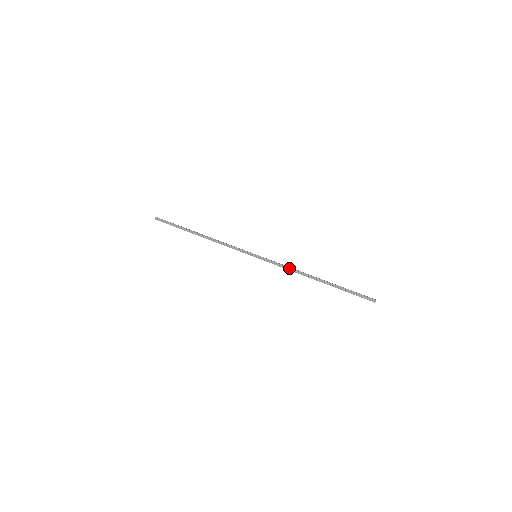
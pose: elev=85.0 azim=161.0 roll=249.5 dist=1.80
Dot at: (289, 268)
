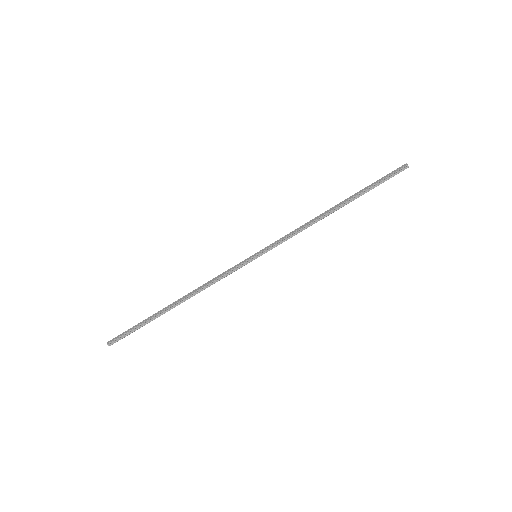
Dot at: (301, 230)
